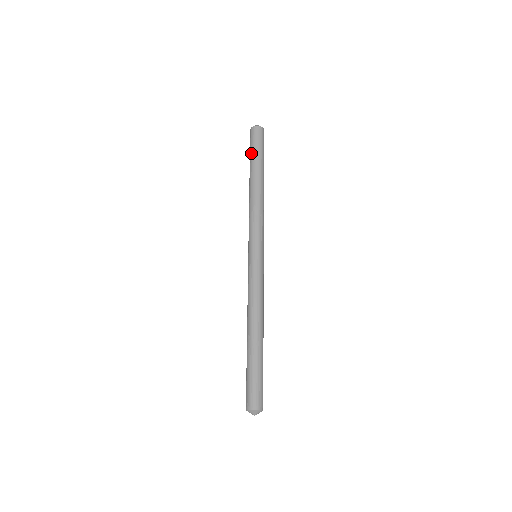
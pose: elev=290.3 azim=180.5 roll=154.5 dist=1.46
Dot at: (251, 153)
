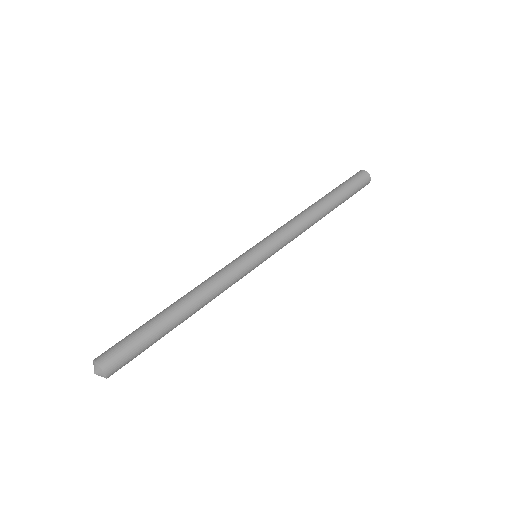
Dot at: (345, 186)
